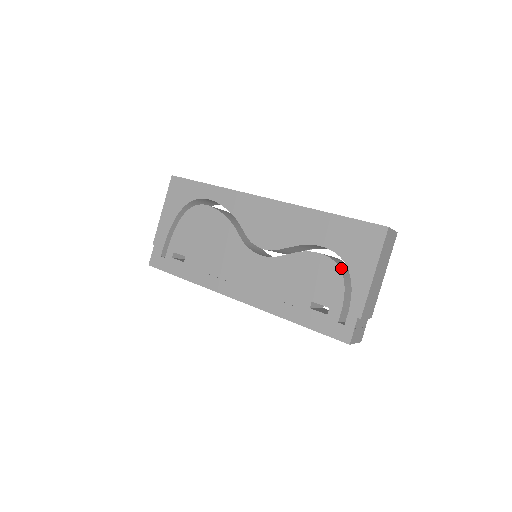
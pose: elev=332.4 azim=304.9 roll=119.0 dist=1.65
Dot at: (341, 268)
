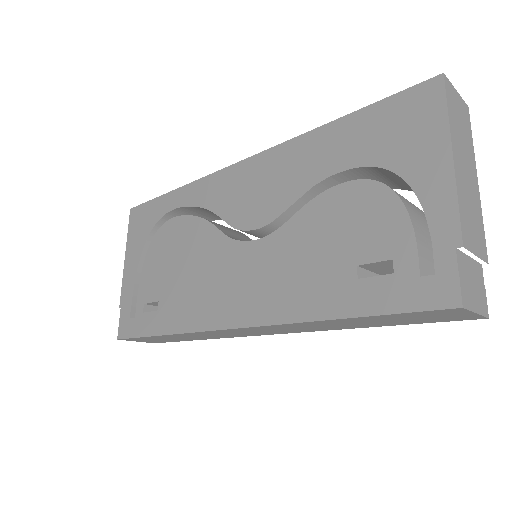
Dot at: (389, 187)
